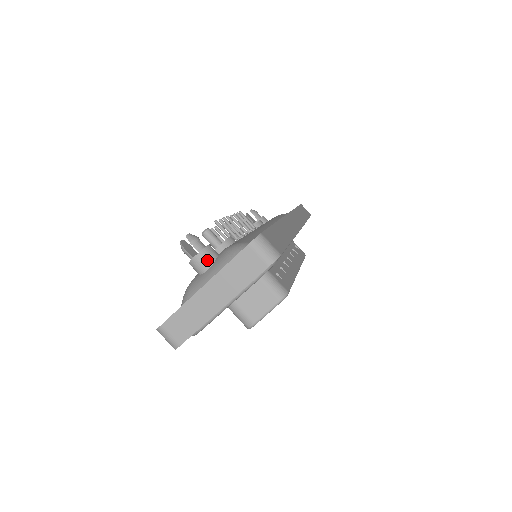
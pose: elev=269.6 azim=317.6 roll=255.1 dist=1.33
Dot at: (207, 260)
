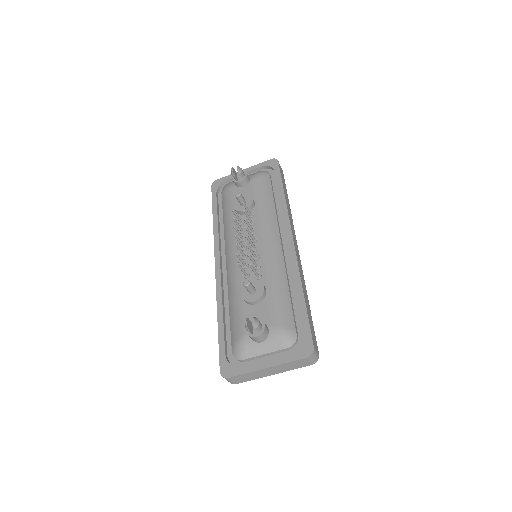
Dot at: (264, 338)
